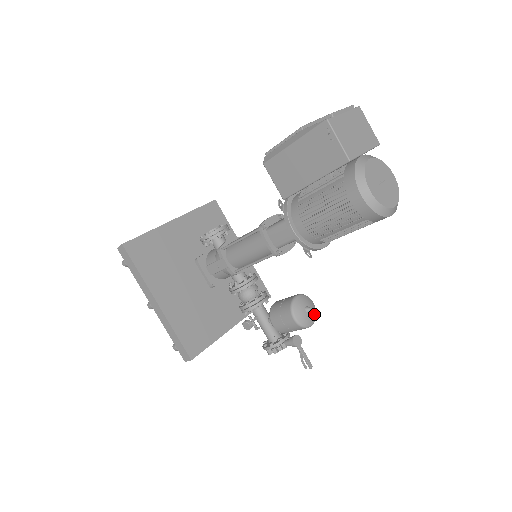
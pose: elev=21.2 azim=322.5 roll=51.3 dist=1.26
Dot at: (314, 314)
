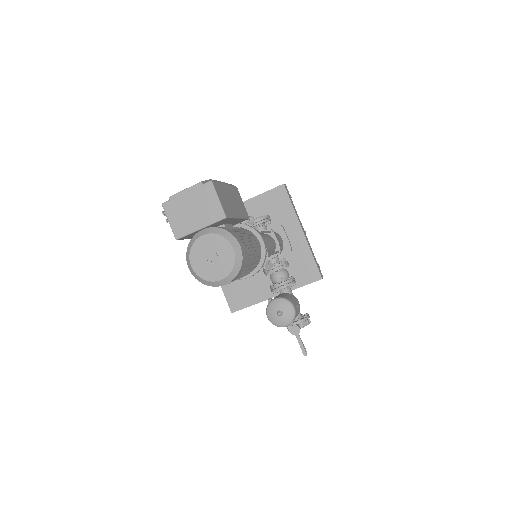
Dot at: (288, 318)
